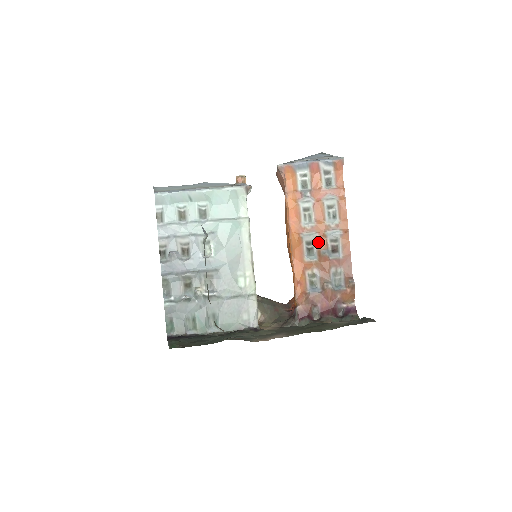
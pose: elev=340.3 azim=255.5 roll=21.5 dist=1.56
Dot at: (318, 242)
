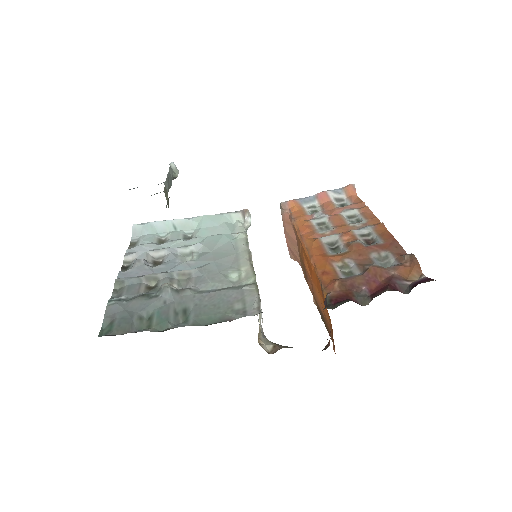
Dot at: (343, 239)
